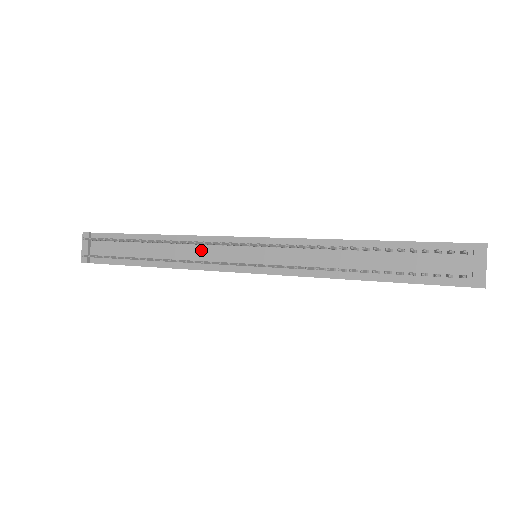
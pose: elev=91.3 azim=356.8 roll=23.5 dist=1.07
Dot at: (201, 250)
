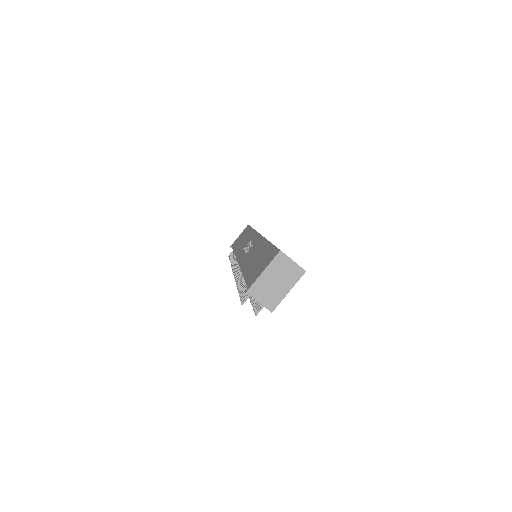
Dot at: occluded
